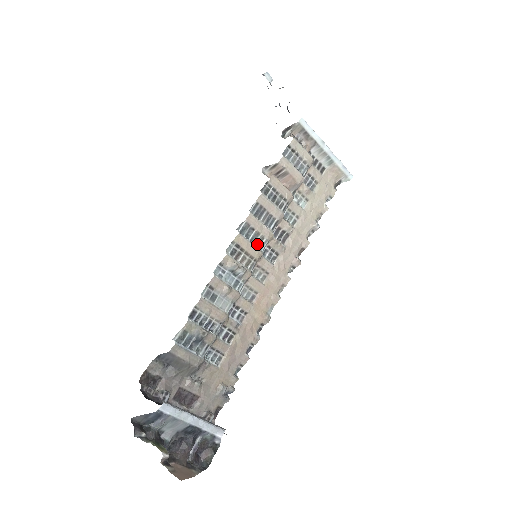
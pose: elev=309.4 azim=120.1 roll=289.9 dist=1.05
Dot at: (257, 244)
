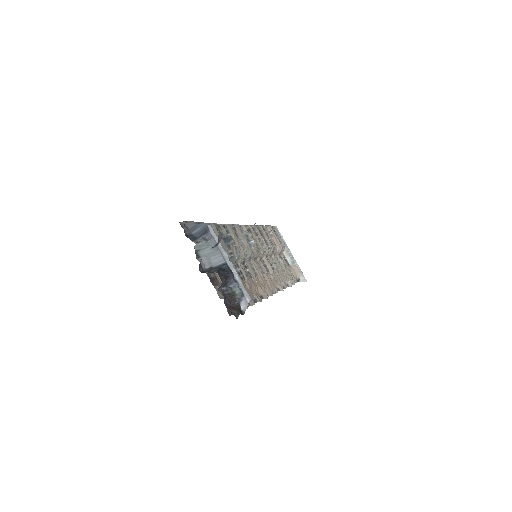
Dot at: occluded
